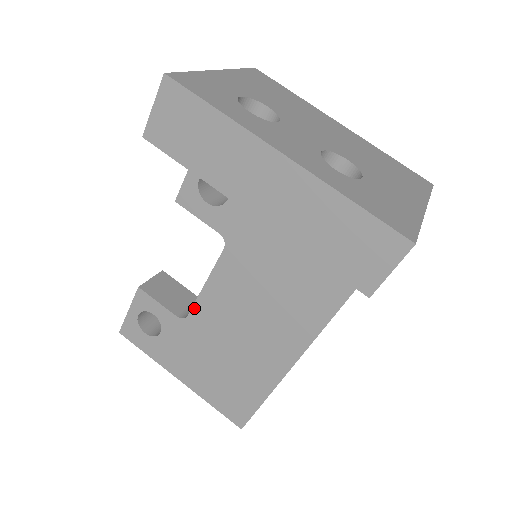
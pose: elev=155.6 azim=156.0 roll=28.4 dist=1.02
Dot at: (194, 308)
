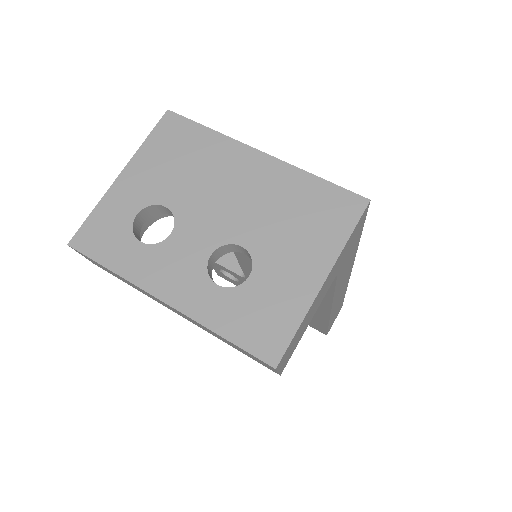
Dot at: (245, 274)
